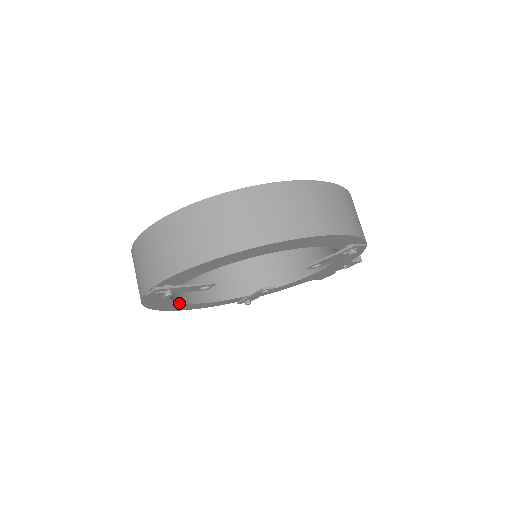
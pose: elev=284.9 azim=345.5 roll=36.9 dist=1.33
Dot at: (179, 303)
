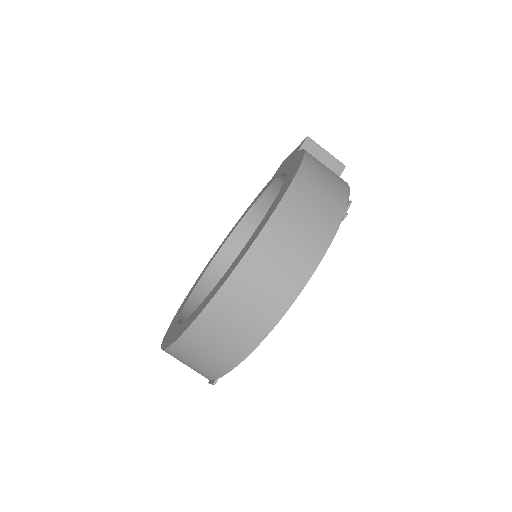
Dot at: occluded
